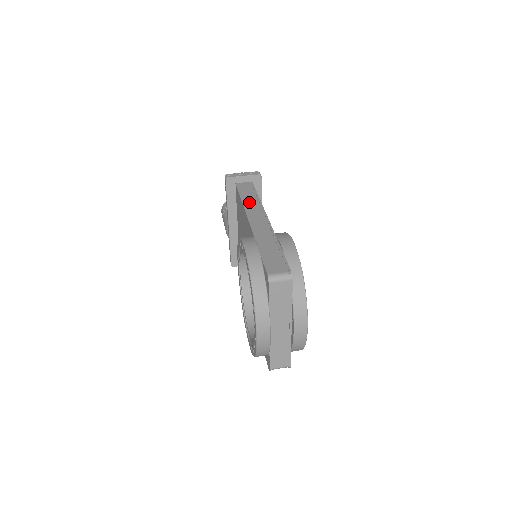
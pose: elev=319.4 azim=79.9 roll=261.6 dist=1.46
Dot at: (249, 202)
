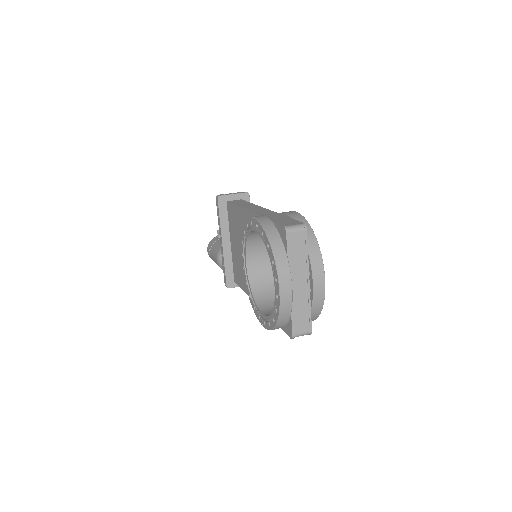
Dot at: (245, 206)
